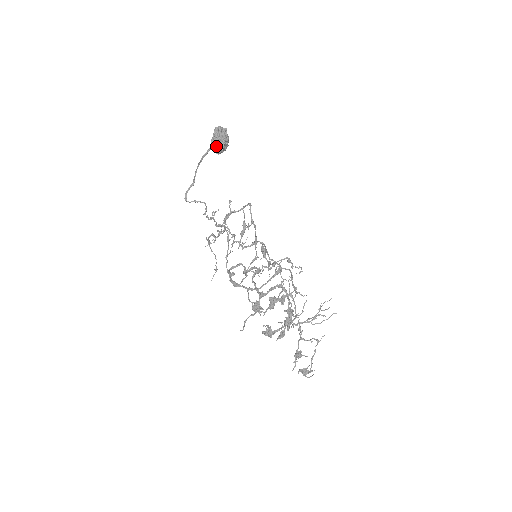
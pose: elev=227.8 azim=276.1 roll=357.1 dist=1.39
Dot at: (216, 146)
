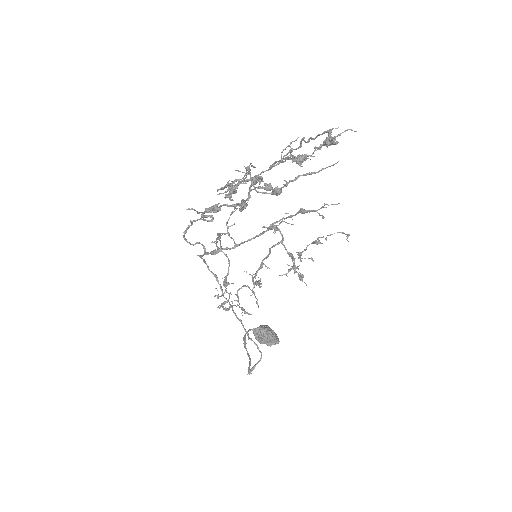
Dot at: (255, 331)
